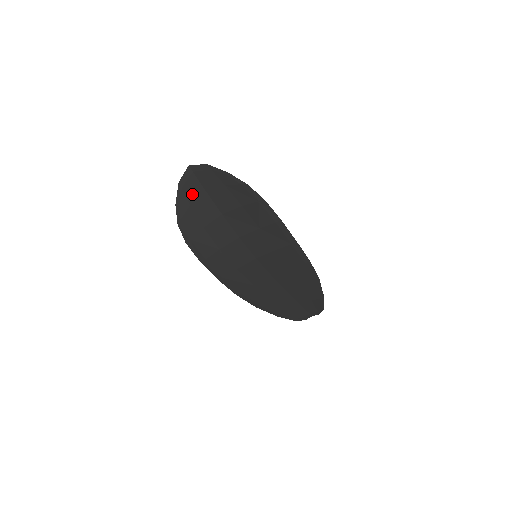
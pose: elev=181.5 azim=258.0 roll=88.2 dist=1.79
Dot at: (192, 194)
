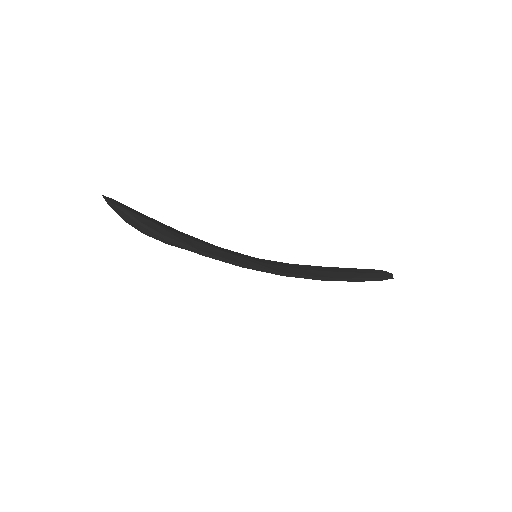
Dot at: occluded
